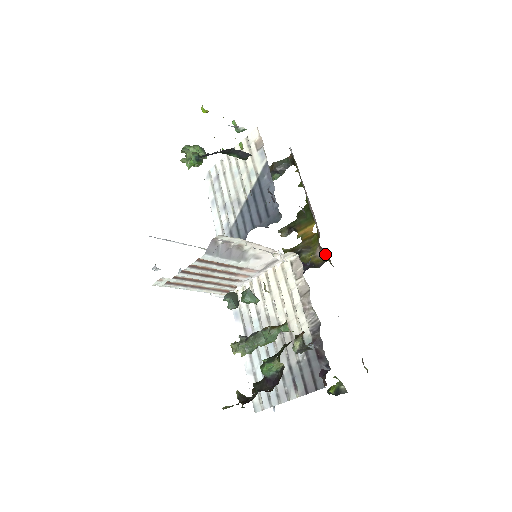
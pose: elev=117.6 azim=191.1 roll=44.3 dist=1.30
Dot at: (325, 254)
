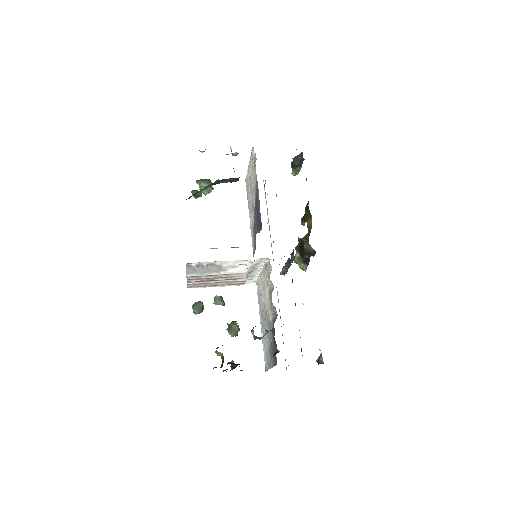
Dot at: (311, 247)
